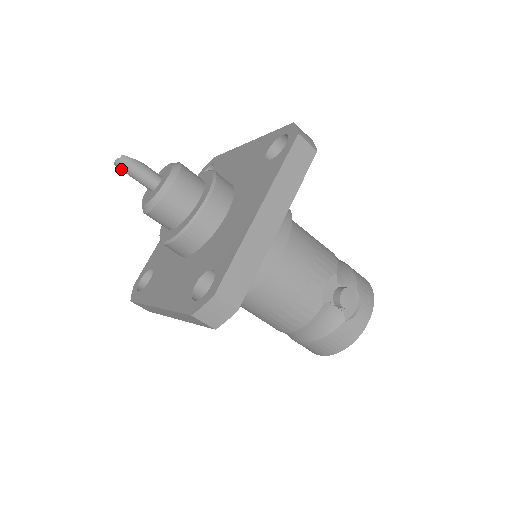
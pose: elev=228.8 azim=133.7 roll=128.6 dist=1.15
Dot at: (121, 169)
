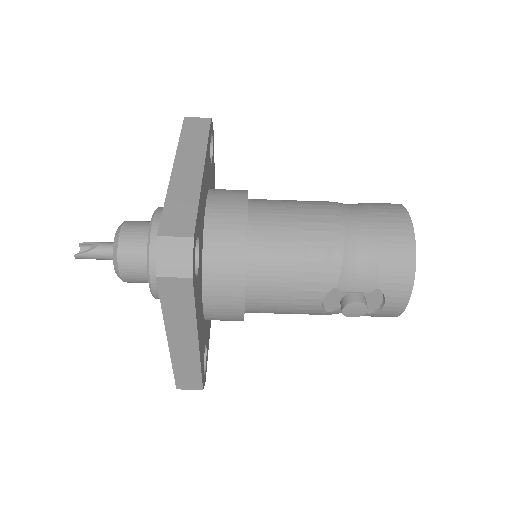
Dot at: occluded
